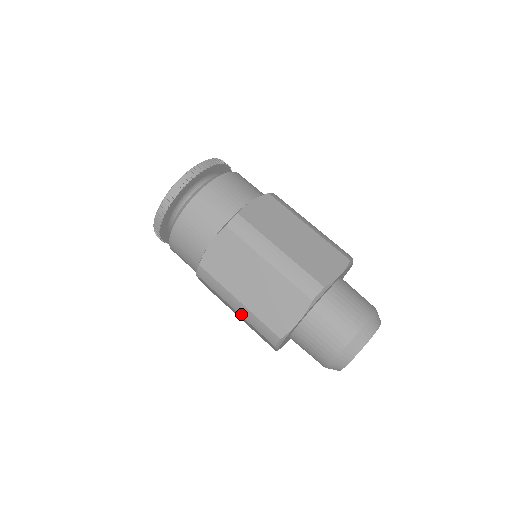
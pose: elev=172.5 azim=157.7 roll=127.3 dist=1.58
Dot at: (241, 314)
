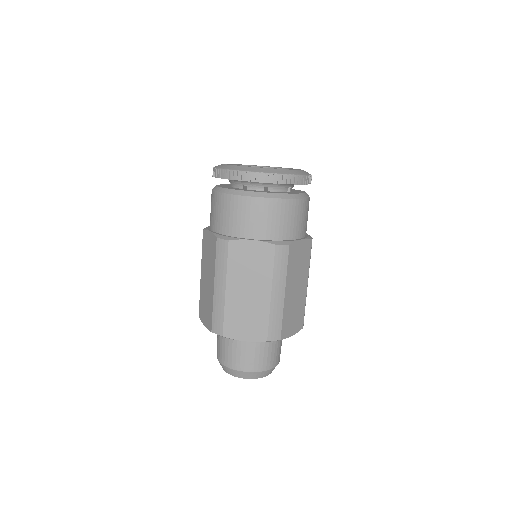
Dot at: (215, 294)
